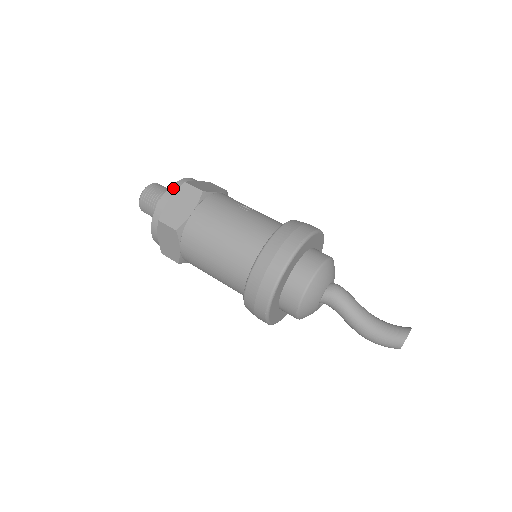
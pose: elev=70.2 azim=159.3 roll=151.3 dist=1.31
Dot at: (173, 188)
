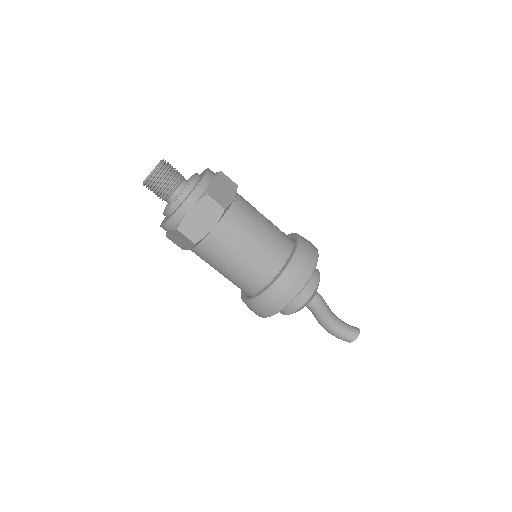
Dot at: (193, 196)
